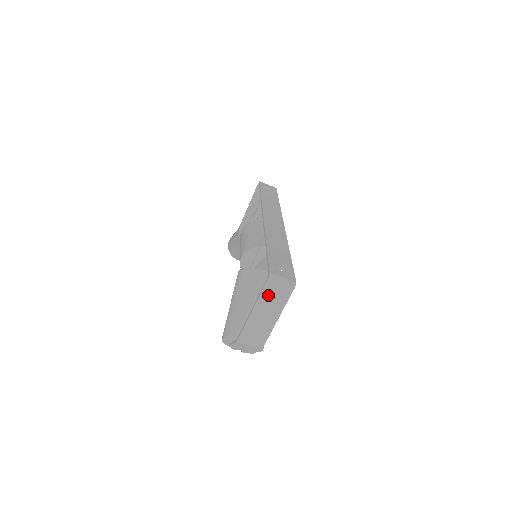
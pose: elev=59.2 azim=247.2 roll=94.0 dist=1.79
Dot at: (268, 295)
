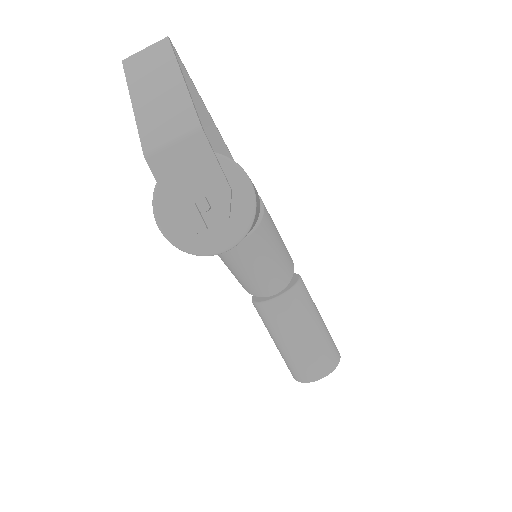
Dot at: (139, 72)
